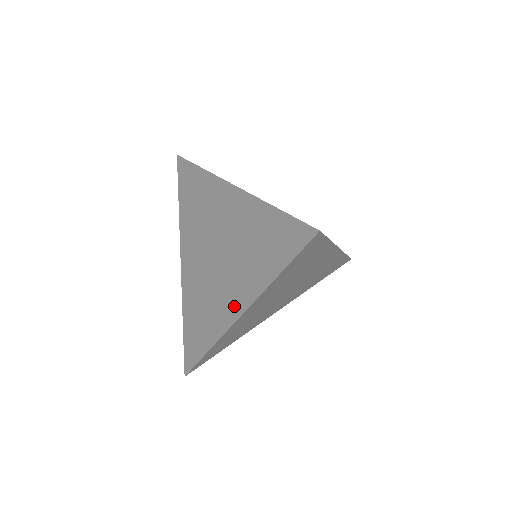
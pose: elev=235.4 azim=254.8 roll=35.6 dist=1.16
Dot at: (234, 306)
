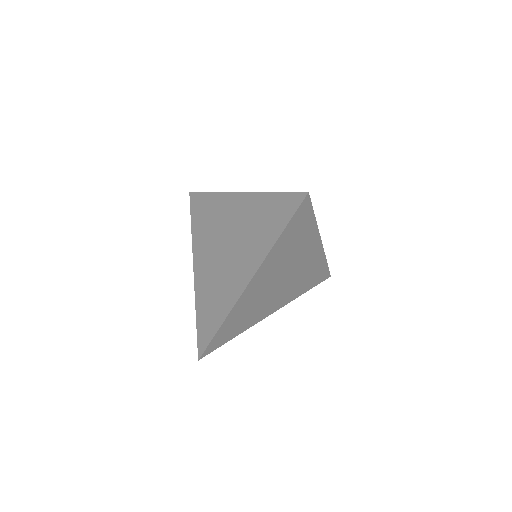
Dot at: (244, 277)
